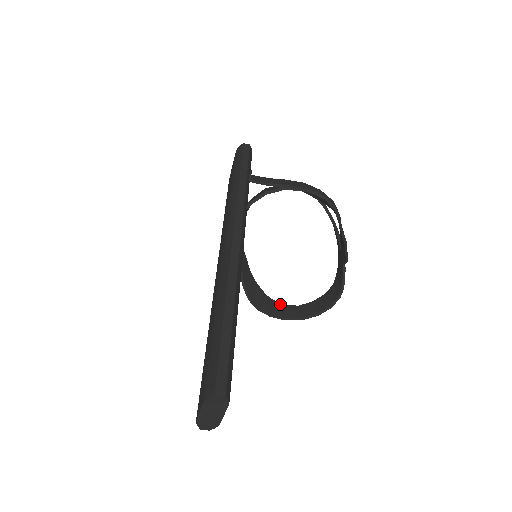
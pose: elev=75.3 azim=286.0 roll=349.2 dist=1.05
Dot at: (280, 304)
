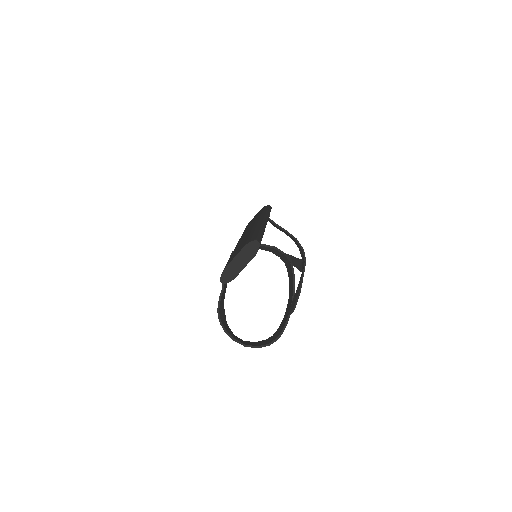
Dot at: (232, 332)
